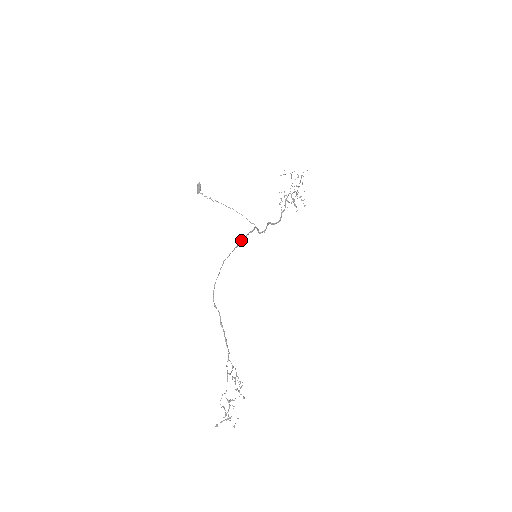
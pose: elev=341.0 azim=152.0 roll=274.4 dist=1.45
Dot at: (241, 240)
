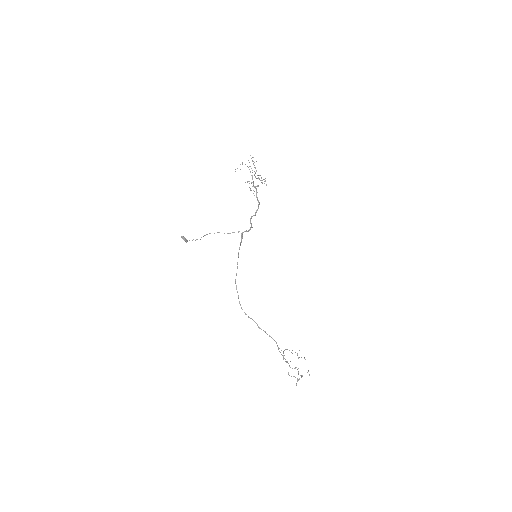
Dot at: (238, 256)
